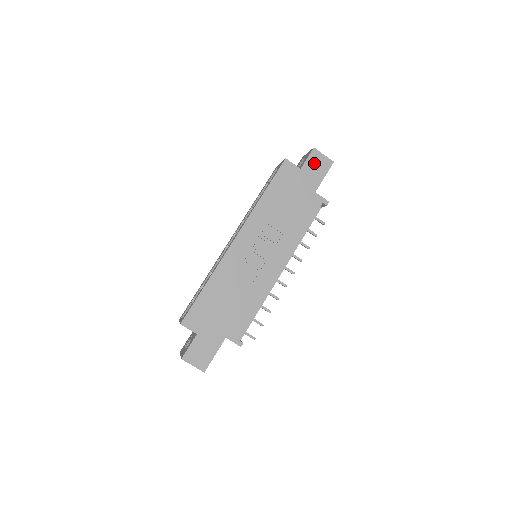
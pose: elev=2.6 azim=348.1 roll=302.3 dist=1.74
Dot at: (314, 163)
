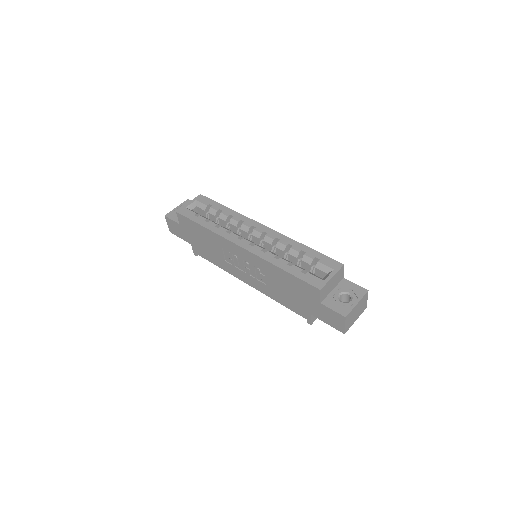
Dot at: (333, 316)
